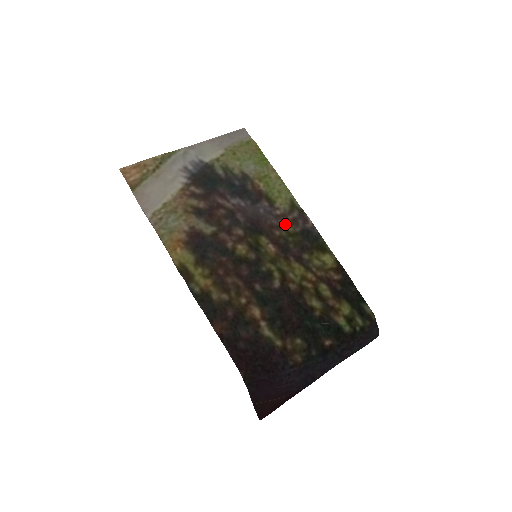
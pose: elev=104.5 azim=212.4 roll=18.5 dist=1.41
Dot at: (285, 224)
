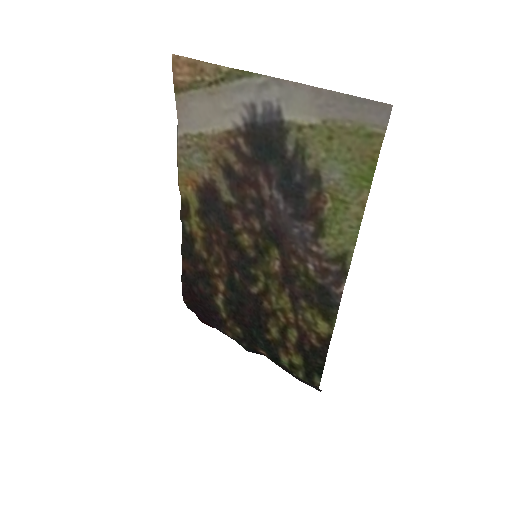
Dot at: (311, 264)
